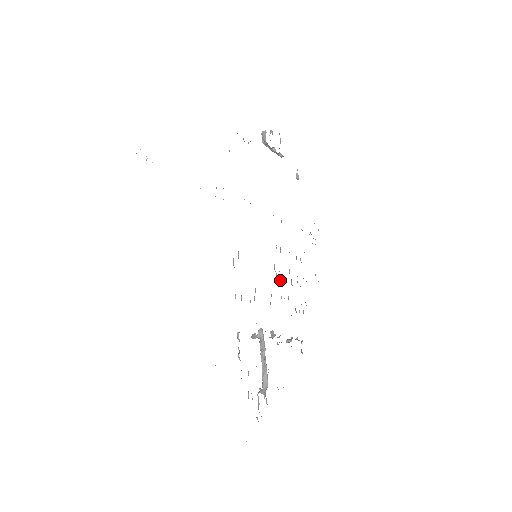
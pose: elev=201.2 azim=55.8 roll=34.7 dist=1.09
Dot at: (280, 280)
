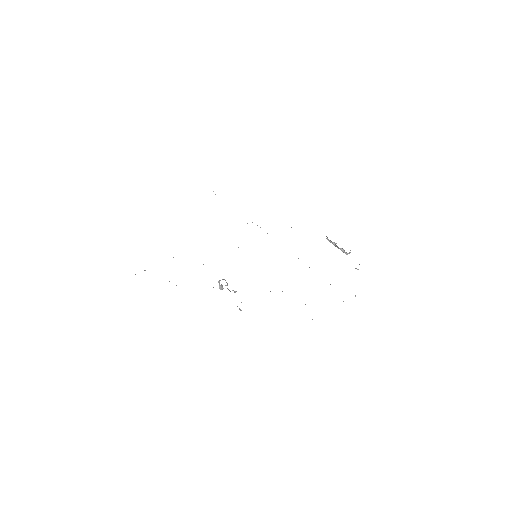
Dot at: occluded
